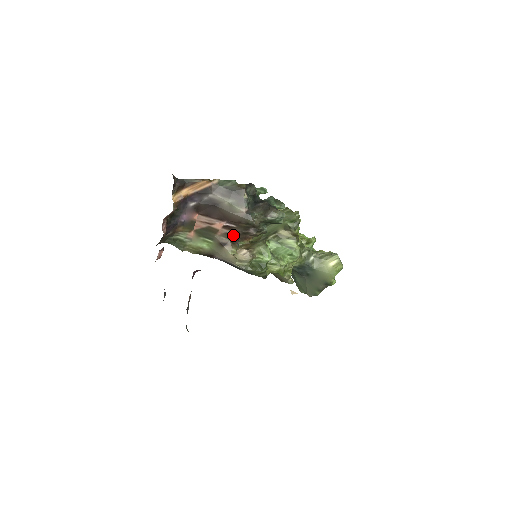
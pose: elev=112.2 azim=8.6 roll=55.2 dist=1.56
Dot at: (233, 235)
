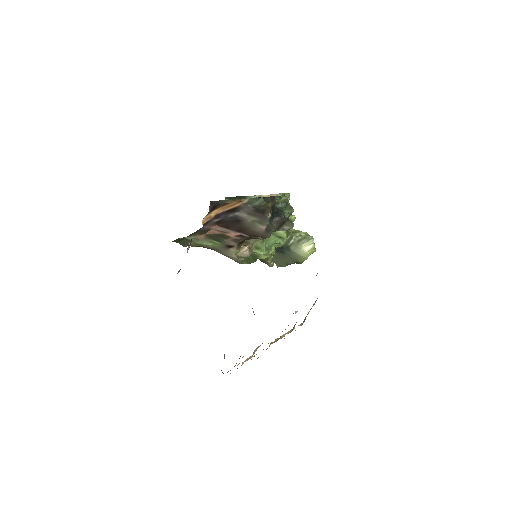
Dot at: (242, 240)
